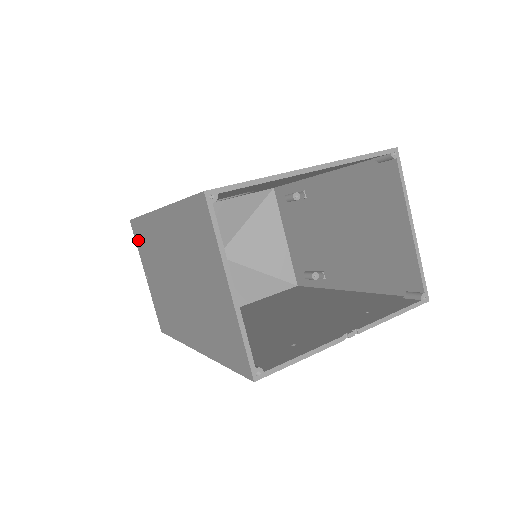
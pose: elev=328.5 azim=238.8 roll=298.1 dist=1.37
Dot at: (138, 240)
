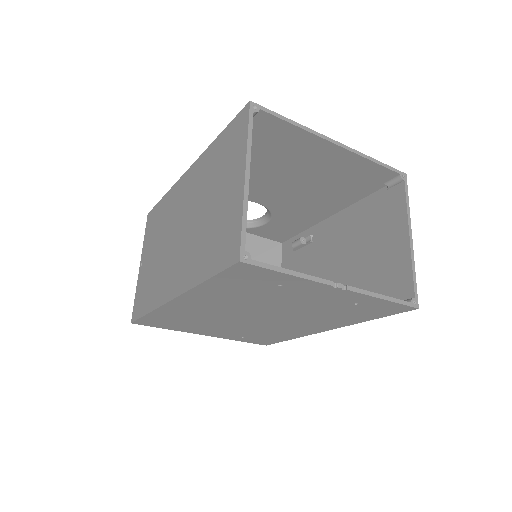
Dot at: (149, 227)
